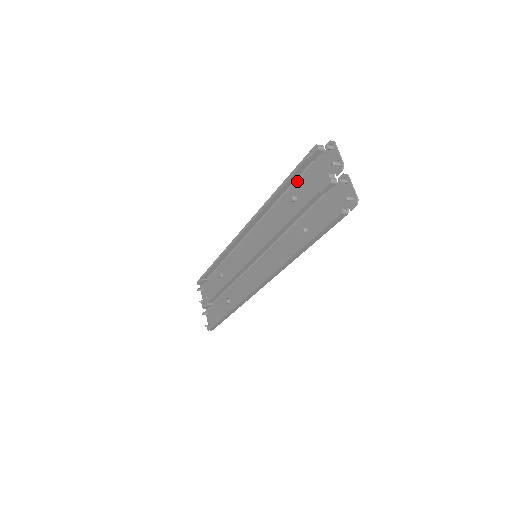
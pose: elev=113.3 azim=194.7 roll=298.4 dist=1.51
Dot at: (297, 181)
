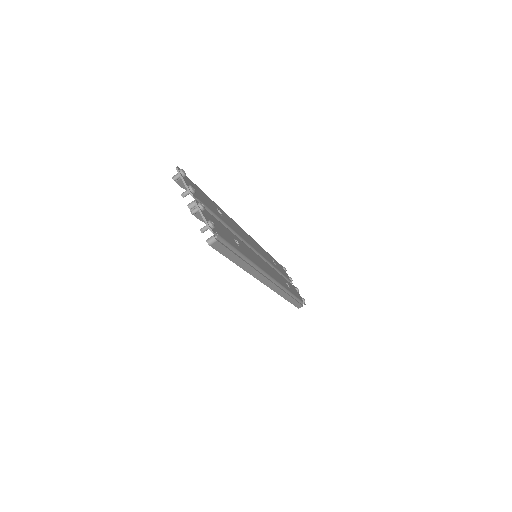
Dot at: occluded
